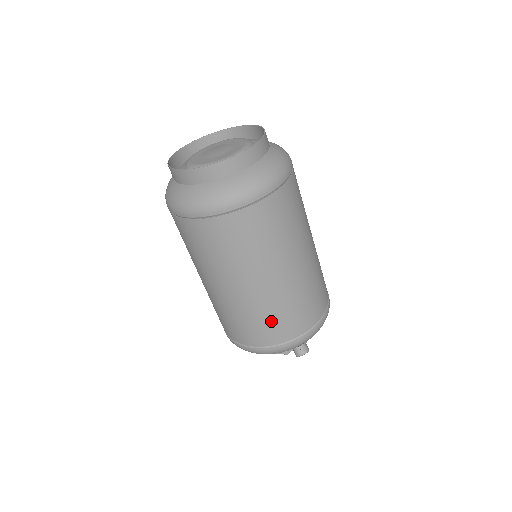
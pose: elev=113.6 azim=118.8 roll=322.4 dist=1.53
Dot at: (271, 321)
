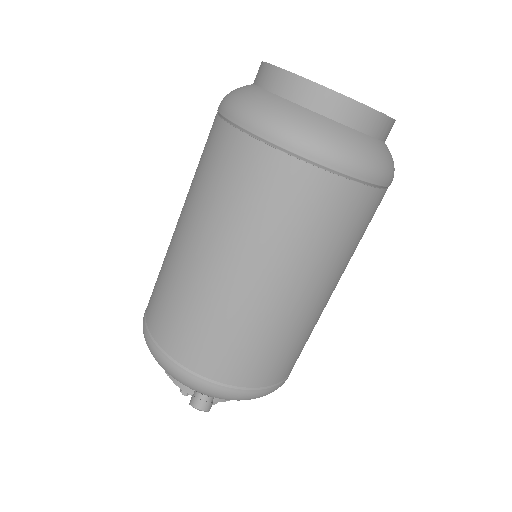
Dot at: (201, 329)
